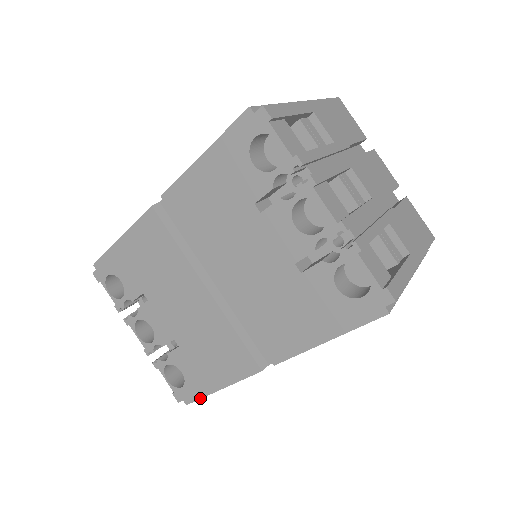
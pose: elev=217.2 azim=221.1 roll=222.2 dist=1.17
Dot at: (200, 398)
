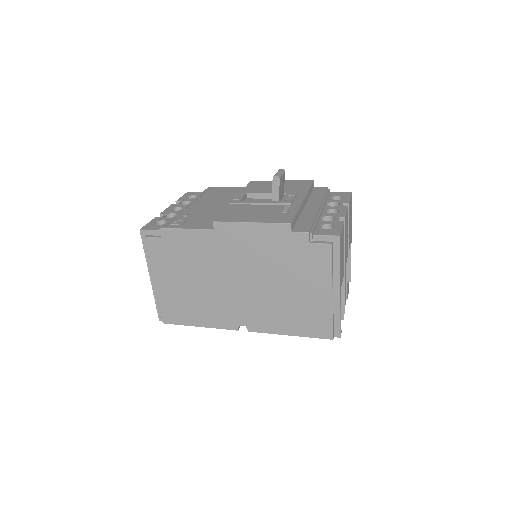
Dot at: occluded
